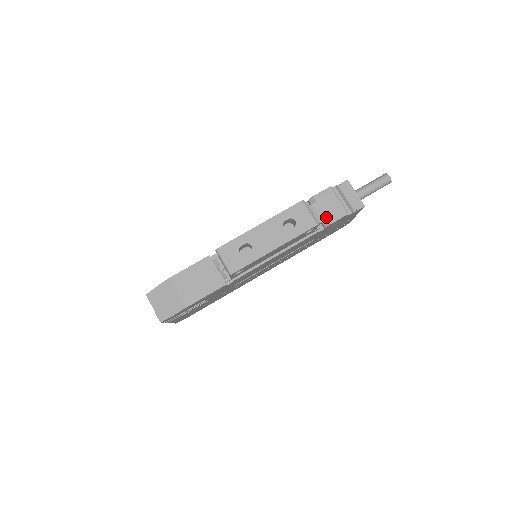
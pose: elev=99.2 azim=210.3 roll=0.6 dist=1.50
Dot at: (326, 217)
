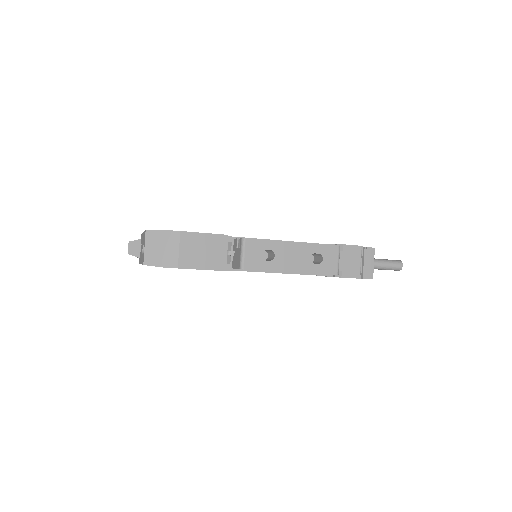
Dot at: (342, 269)
